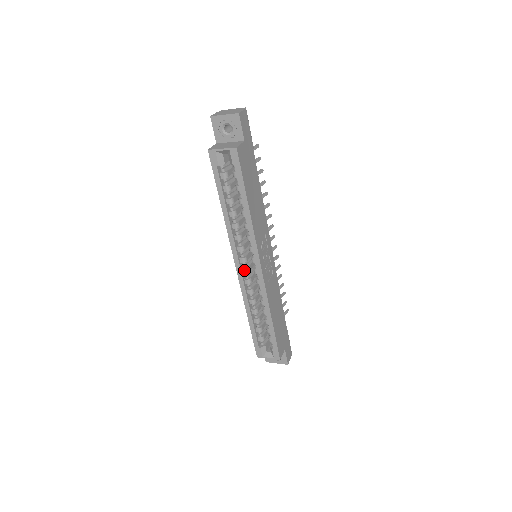
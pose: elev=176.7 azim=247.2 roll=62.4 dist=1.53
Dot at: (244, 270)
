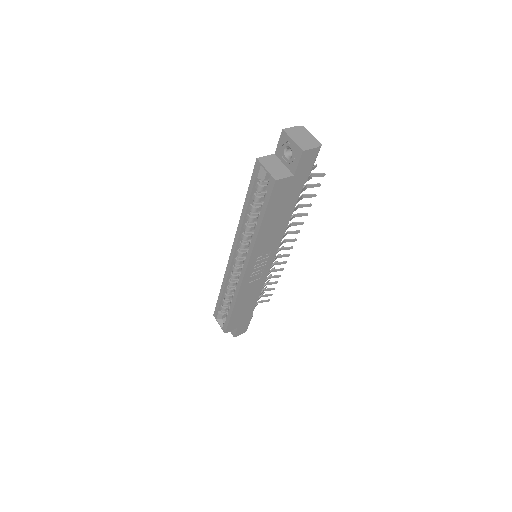
Dot at: (235, 260)
